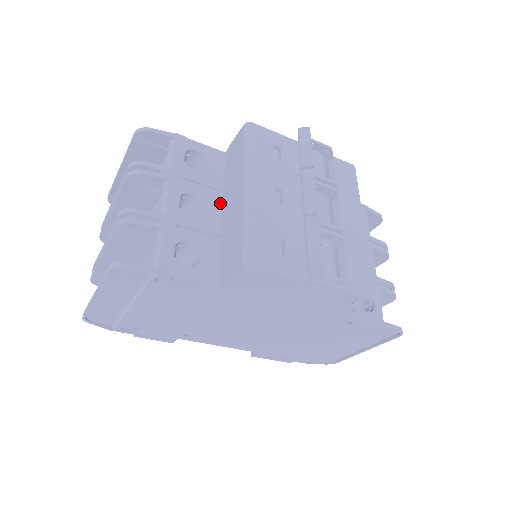
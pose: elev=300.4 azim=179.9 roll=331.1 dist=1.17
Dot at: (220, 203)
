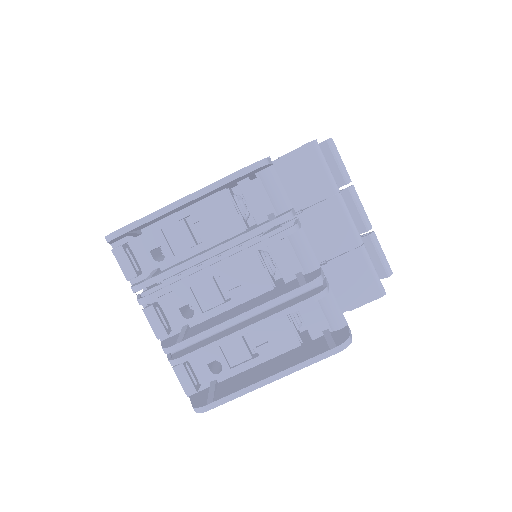
Dot at: occluded
